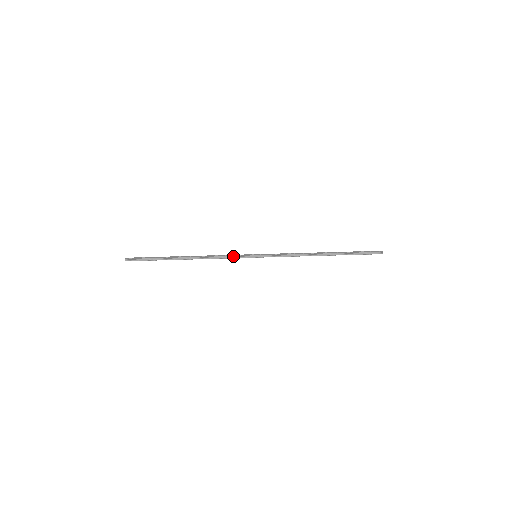
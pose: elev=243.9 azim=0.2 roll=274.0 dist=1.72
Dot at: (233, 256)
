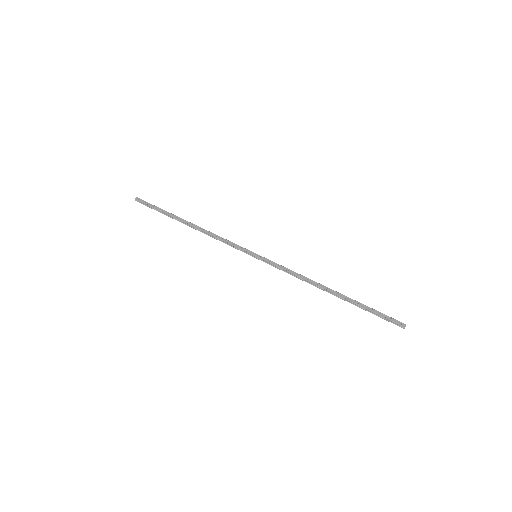
Dot at: (232, 245)
